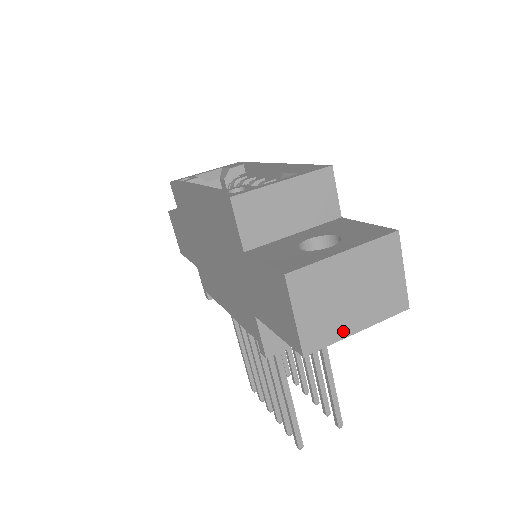
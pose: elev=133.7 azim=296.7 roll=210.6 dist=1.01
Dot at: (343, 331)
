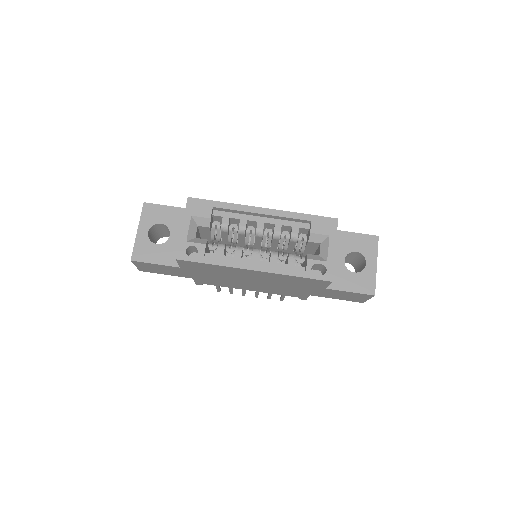
Dot at: occluded
